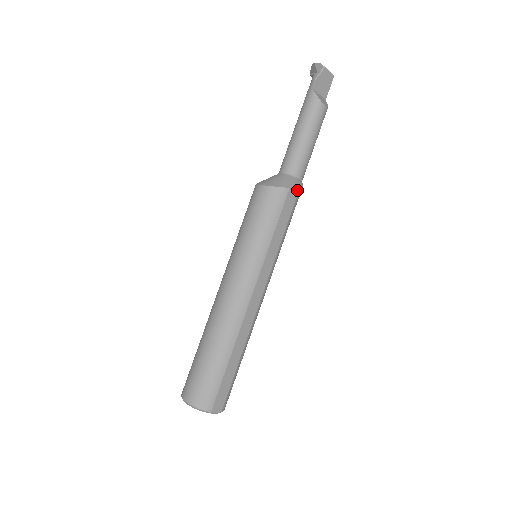
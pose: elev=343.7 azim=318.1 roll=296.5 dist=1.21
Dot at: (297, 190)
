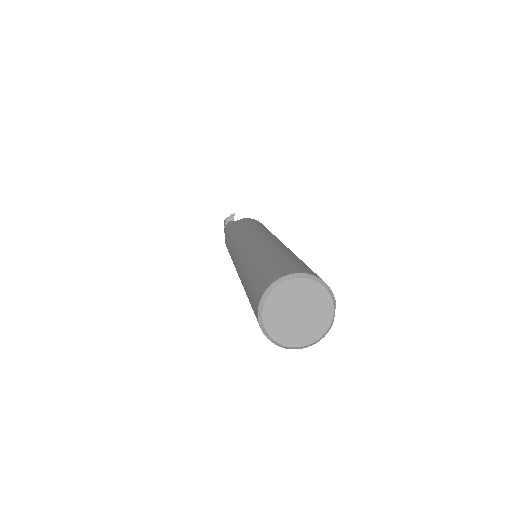
Dot at: occluded
